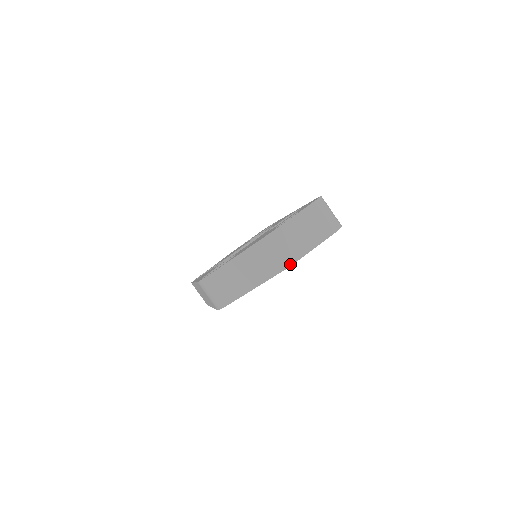
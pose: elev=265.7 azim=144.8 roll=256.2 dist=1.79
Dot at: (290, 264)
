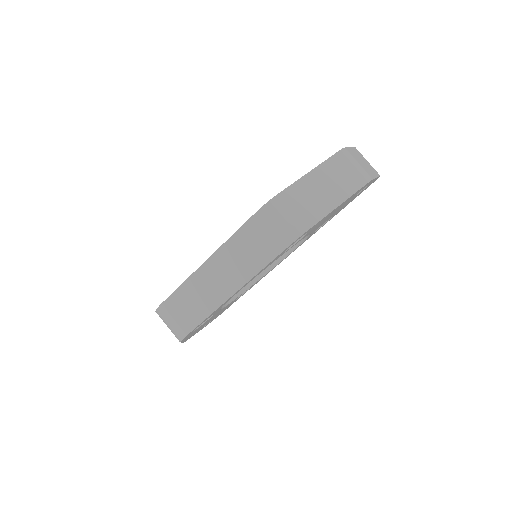
Dot at: (371, 178)
